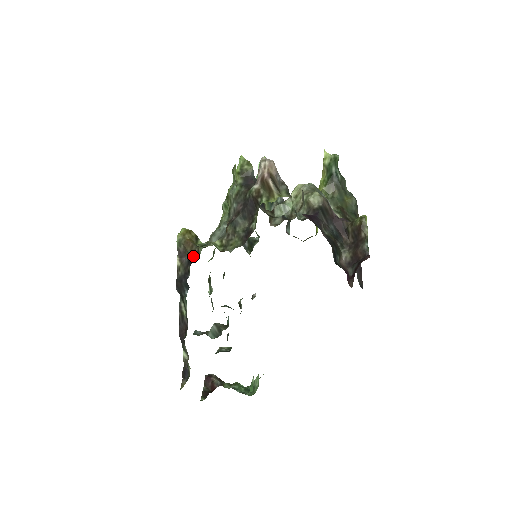
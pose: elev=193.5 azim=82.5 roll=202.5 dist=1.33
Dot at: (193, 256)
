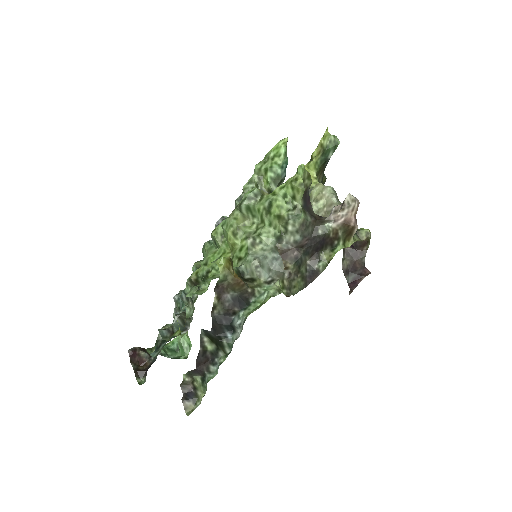
Dot at: (244, 297)
